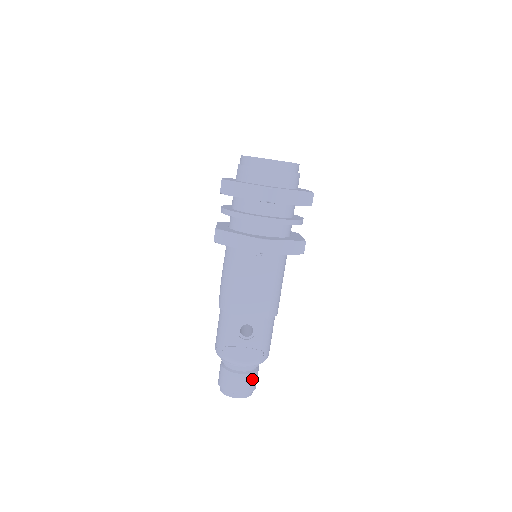
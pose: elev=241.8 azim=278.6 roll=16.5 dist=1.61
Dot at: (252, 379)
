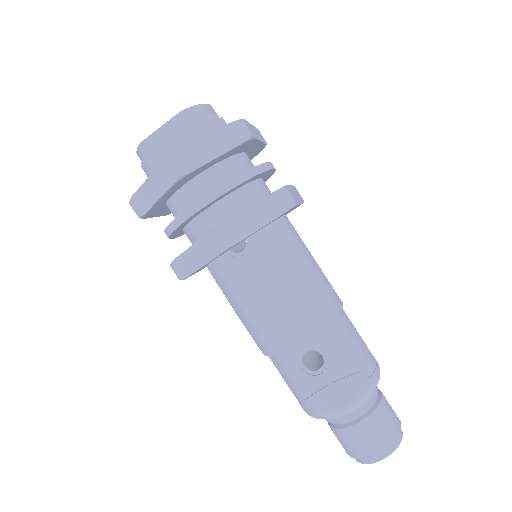
Dot at: (381, 419)
